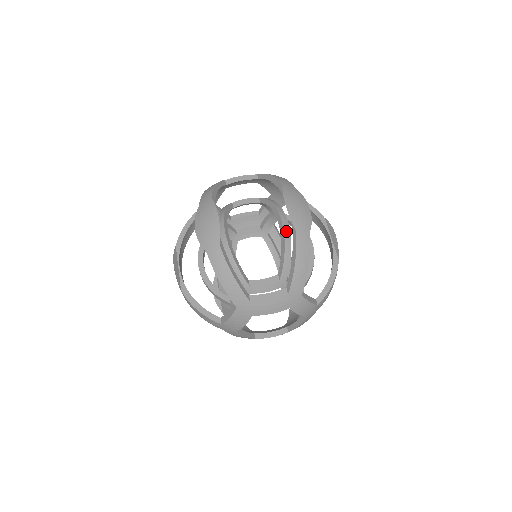
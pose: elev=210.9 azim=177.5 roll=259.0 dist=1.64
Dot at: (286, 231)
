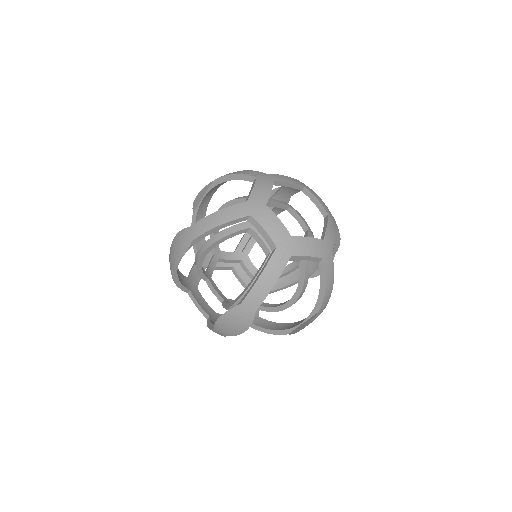
Dot at: (224, 205)
